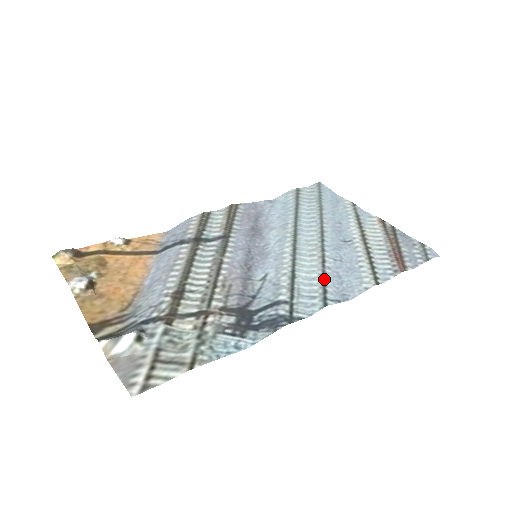
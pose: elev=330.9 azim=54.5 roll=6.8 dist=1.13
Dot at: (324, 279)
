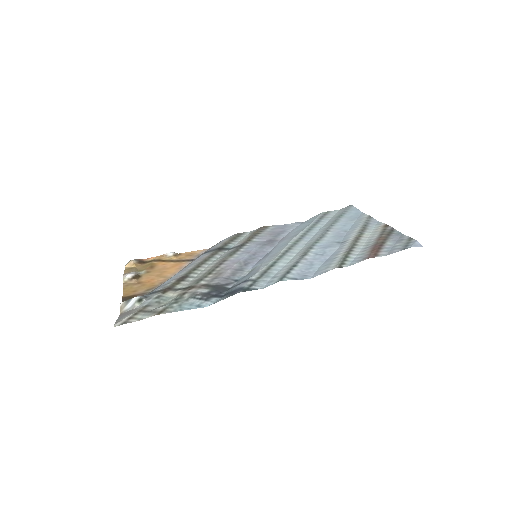
Dot at: (294, 266)
